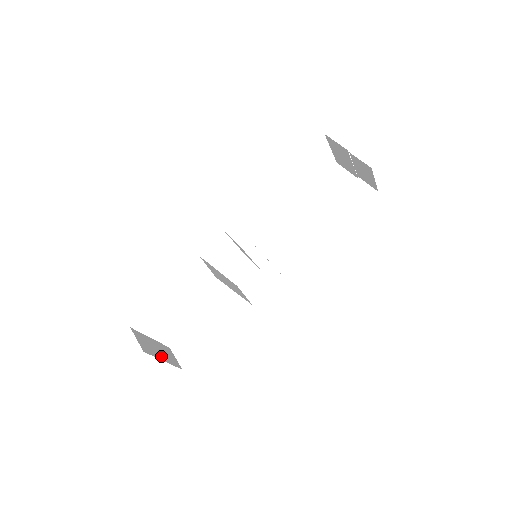
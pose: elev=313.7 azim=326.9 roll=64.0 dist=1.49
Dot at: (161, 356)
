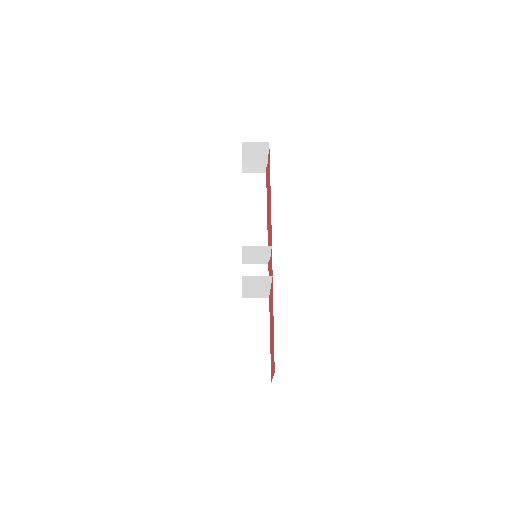
Dot at: occluded
